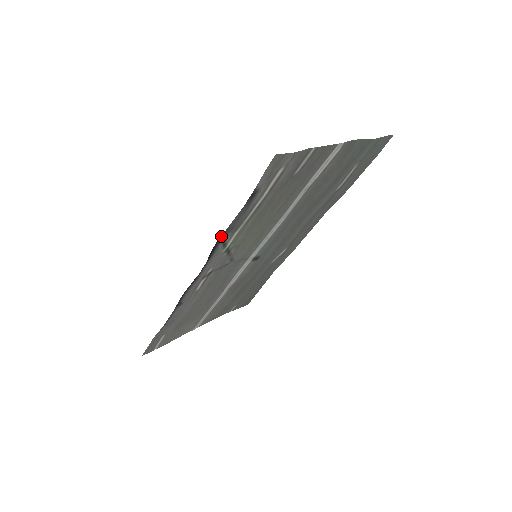
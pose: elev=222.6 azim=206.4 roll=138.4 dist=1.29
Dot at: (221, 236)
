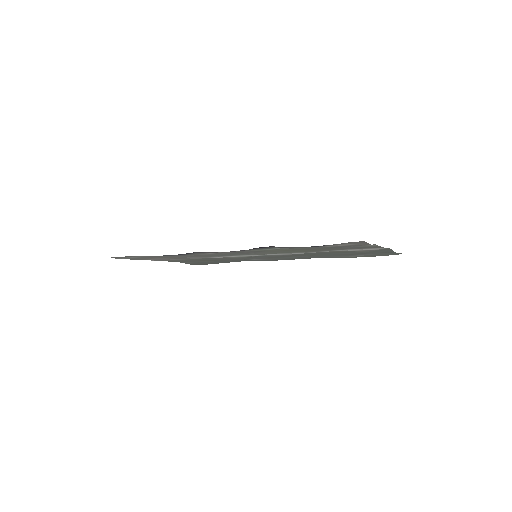
Dot at: (272, 246)
